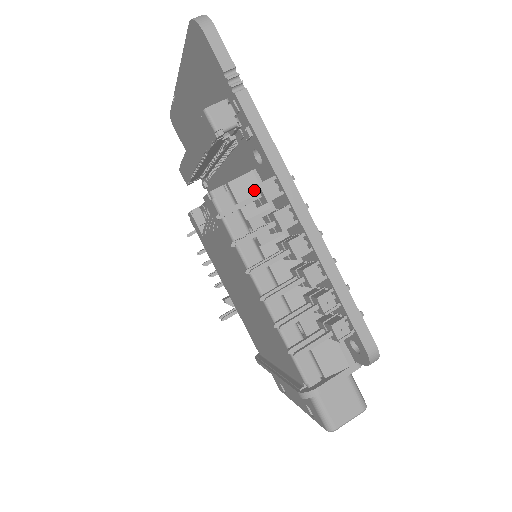
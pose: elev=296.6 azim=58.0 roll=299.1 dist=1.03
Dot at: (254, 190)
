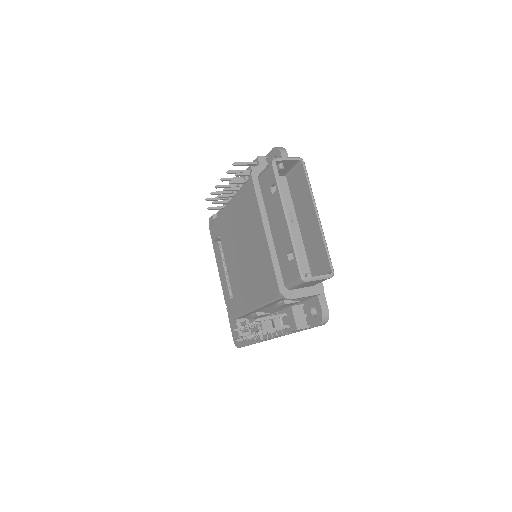
Dot at: occluded
